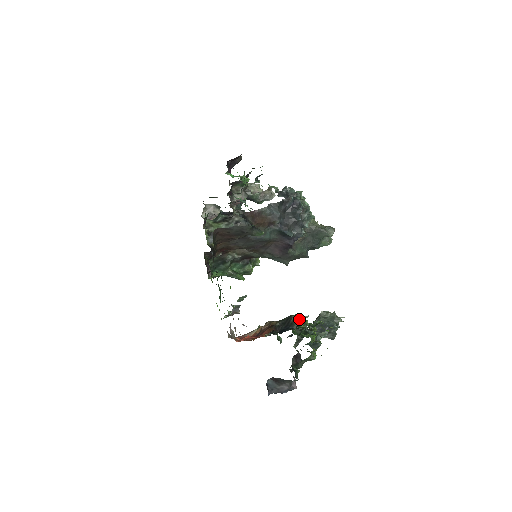
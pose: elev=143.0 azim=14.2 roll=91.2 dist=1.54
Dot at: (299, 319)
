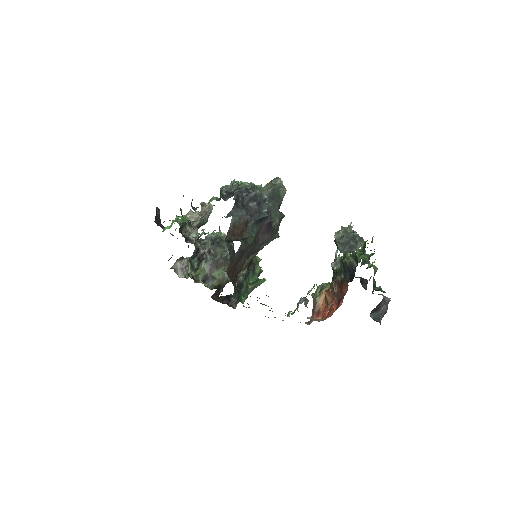
Dot at: occluded
